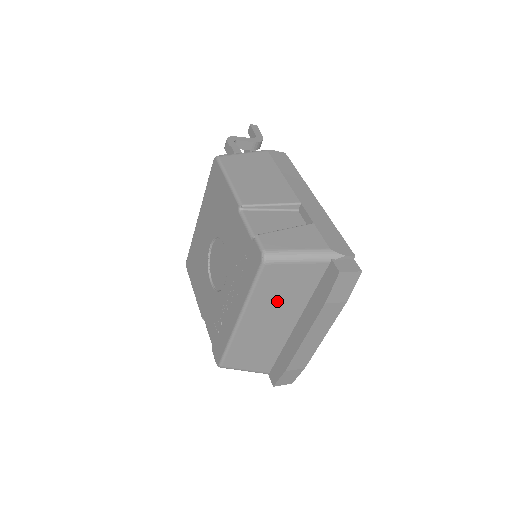
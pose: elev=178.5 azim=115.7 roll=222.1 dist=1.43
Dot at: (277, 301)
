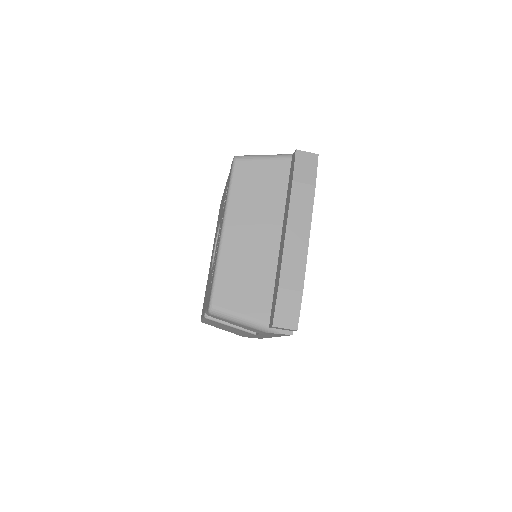
Dot at: (255, 204)
